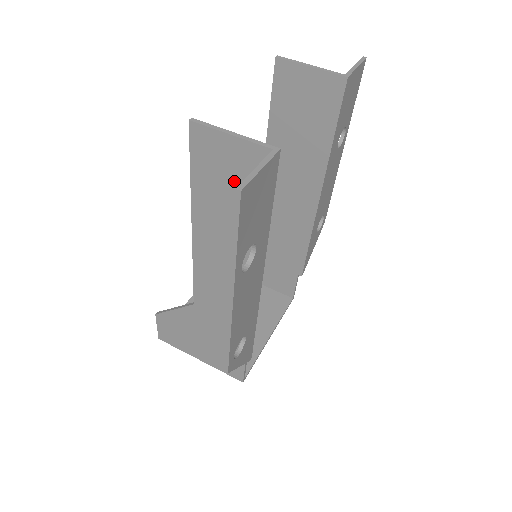
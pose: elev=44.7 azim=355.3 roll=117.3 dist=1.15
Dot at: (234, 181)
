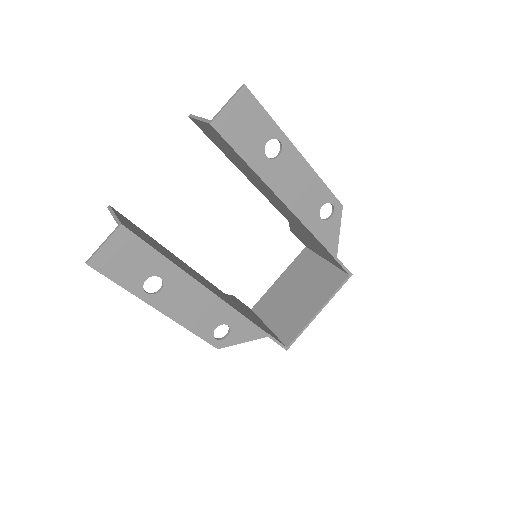
Dot at: occluded
